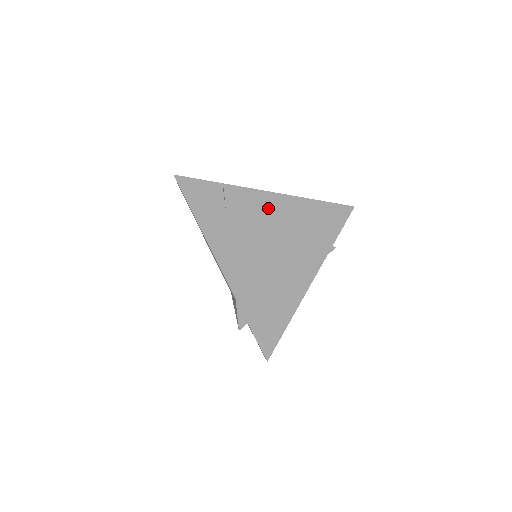
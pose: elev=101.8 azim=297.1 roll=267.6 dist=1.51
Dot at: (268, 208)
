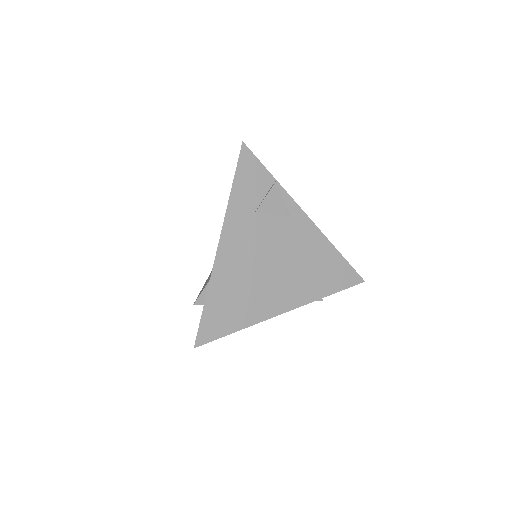
Dot at: (296, 228)
